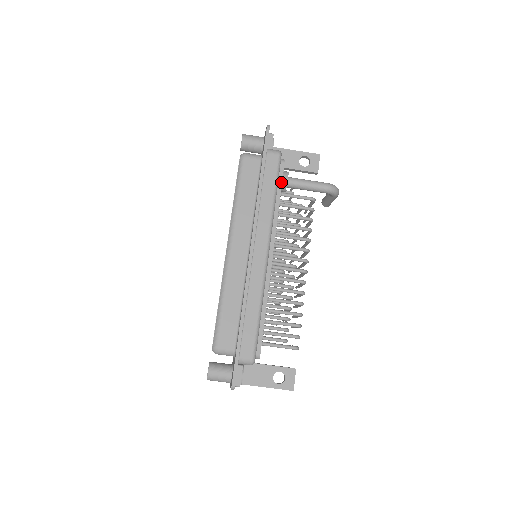
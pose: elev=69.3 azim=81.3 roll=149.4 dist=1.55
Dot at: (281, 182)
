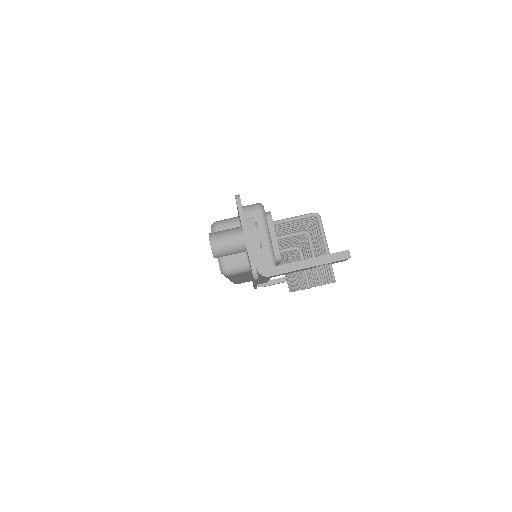
Dot at: occluded
